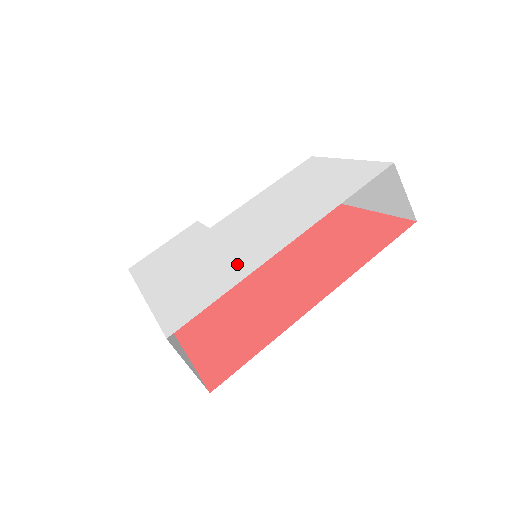
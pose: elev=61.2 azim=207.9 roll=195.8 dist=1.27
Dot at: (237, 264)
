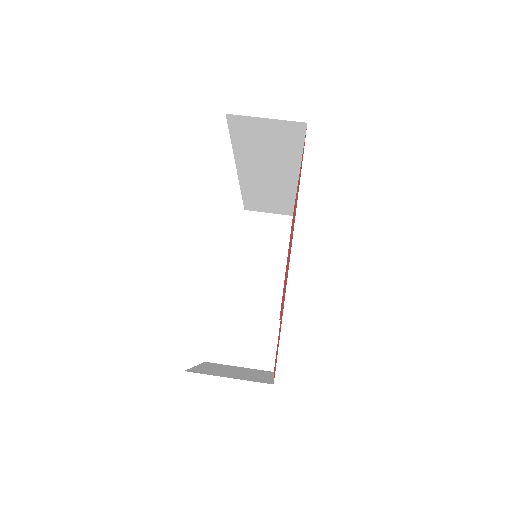
Dot at: occluded
